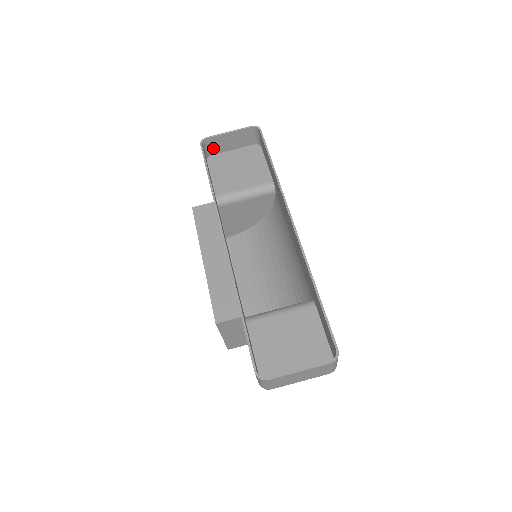
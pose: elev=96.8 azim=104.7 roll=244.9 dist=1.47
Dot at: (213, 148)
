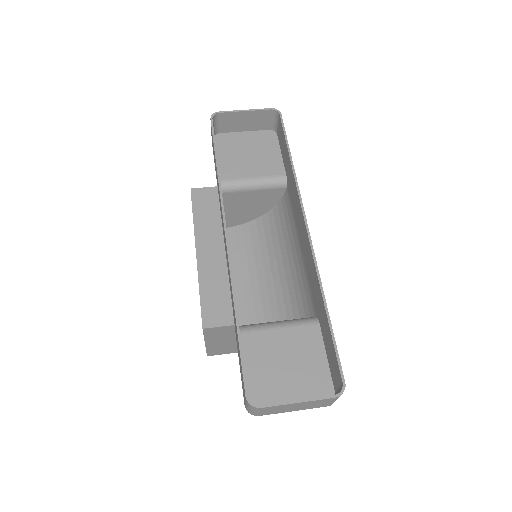
Dot at: (223, 125)
